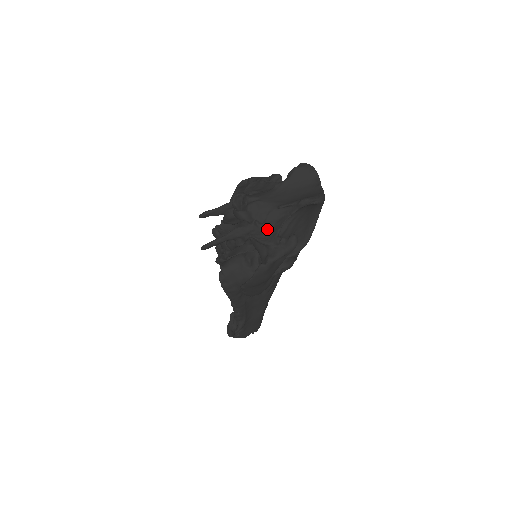
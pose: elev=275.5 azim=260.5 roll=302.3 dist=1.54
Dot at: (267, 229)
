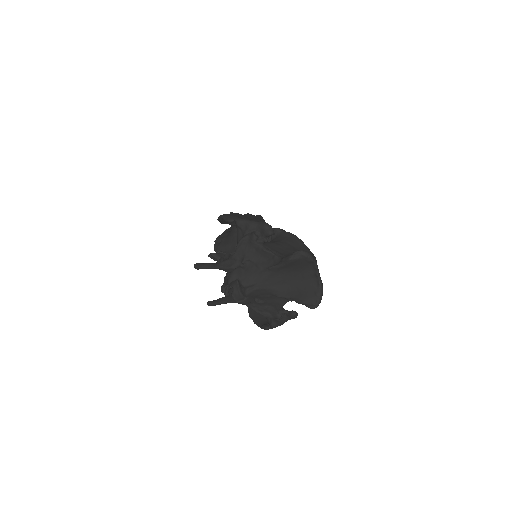
Dot at: (267, 305)
